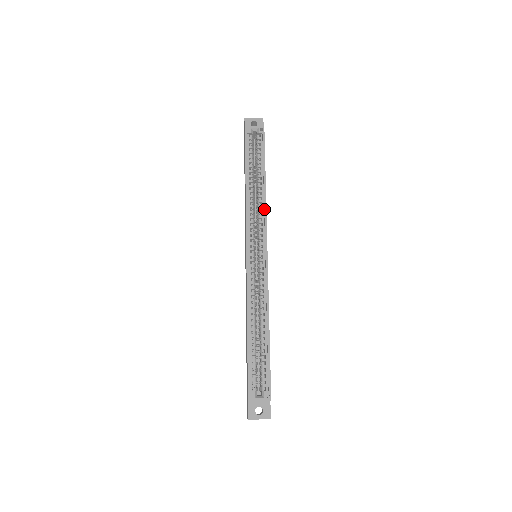
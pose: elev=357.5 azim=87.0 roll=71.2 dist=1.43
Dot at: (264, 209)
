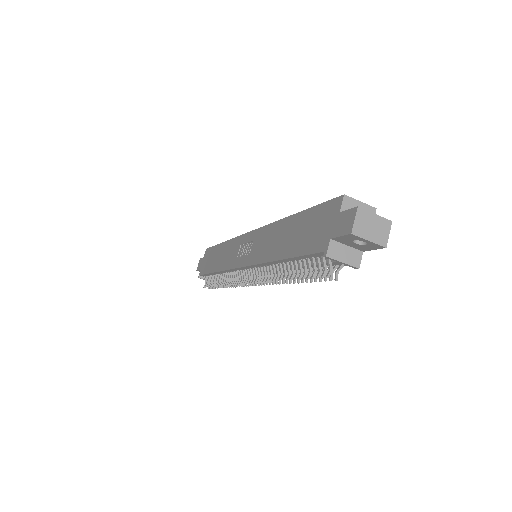
Dot at: occluded
